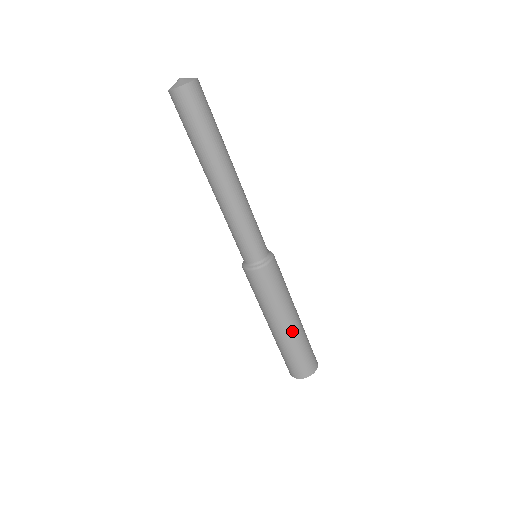
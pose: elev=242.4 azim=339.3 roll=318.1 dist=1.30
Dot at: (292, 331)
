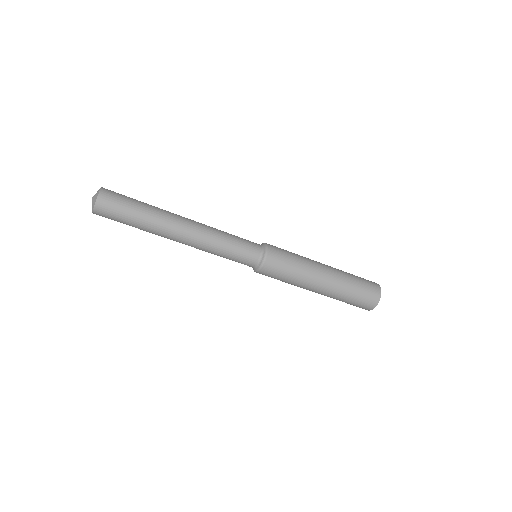
Dot at: (325, 293)
